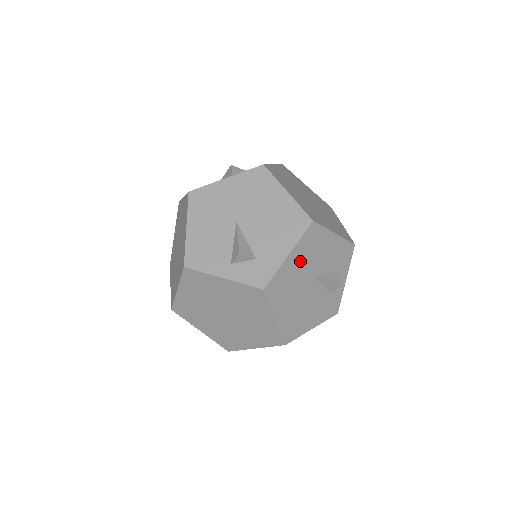
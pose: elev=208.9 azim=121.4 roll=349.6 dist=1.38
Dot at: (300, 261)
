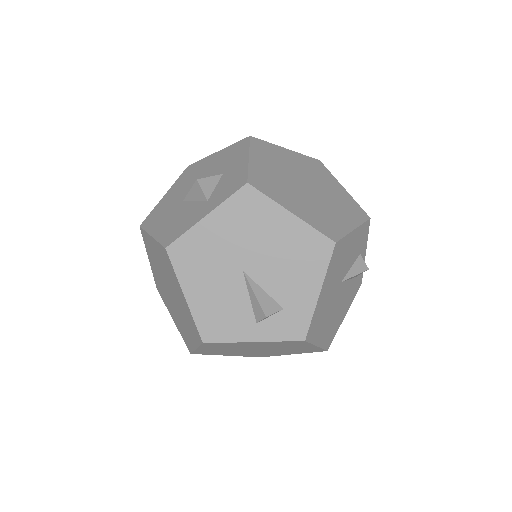
Dot at: (329, 285)
